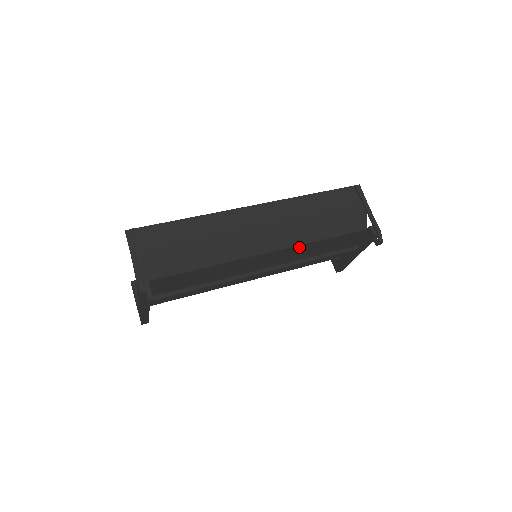
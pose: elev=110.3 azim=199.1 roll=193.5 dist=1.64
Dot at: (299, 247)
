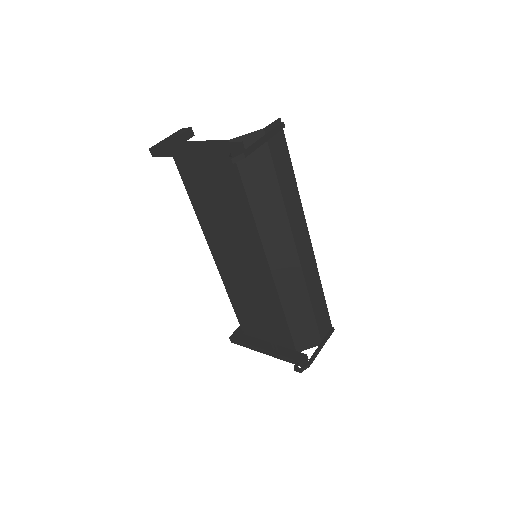
Dot at: (274, 296)
